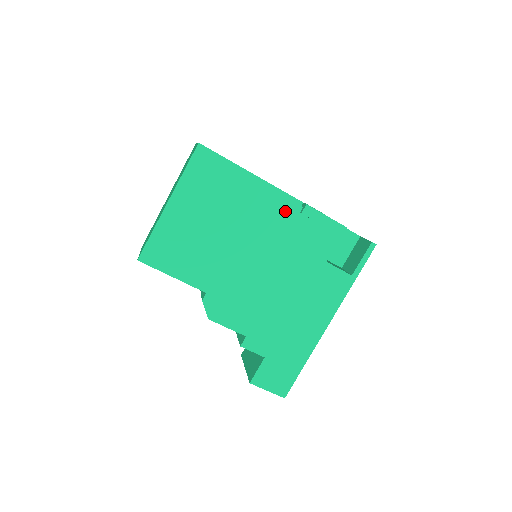
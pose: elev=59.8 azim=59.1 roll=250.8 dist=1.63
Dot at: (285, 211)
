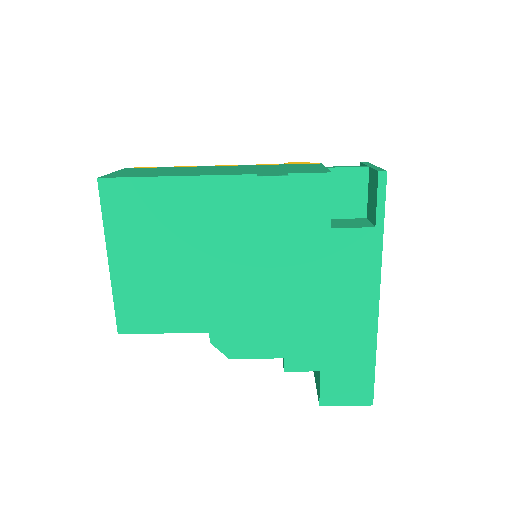
Dot at: (241, 197)
